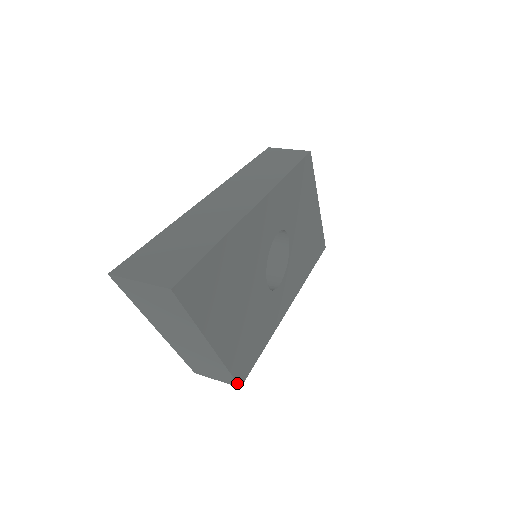
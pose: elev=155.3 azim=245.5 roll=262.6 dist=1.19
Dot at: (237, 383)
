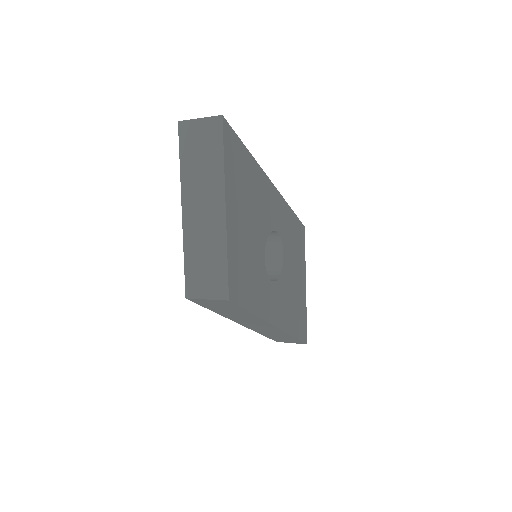
Dot at: (228, 289)
